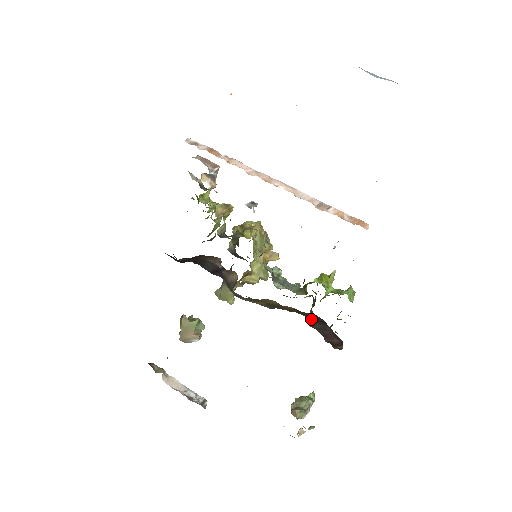
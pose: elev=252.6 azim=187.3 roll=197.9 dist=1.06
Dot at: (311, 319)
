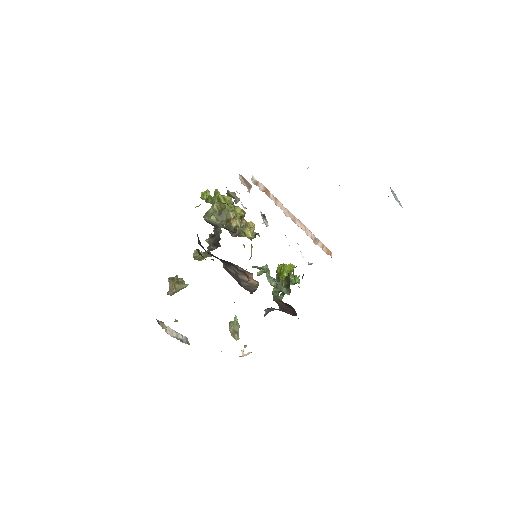
Dot at: (281, 302)
